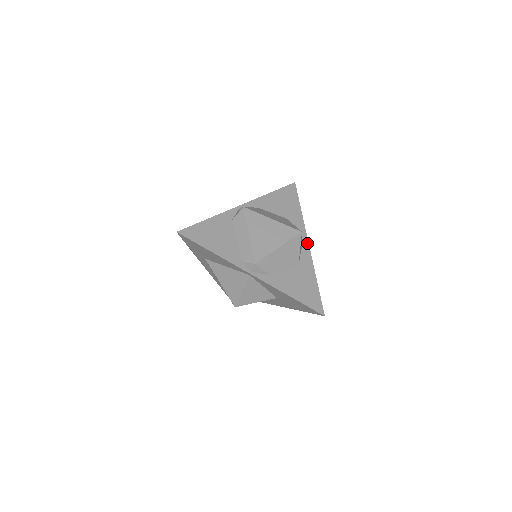
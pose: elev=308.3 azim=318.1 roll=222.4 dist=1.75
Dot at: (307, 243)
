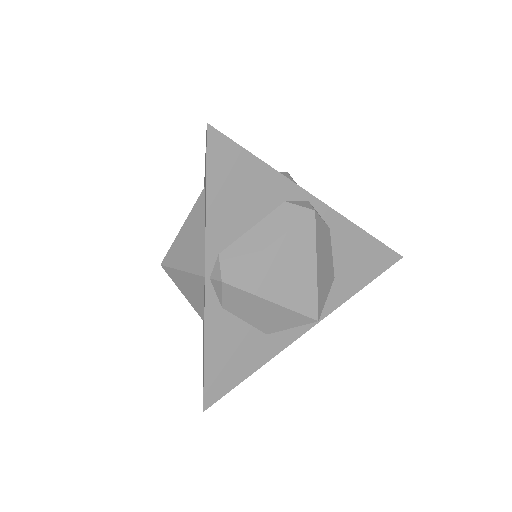
Dot at: (310, 326)
